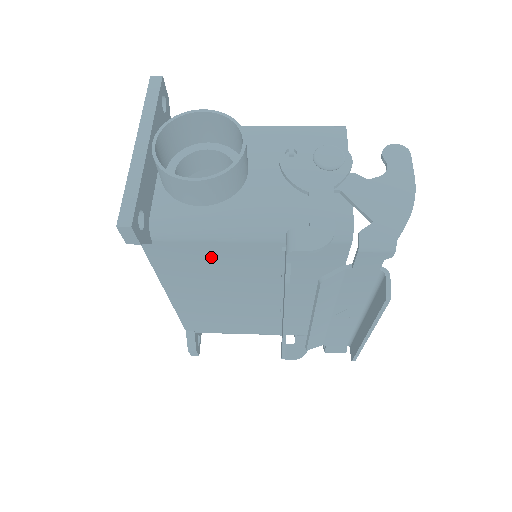
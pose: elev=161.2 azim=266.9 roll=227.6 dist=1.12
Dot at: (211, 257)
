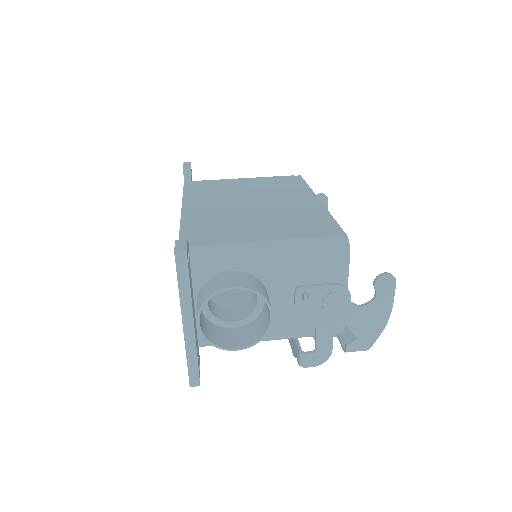
Dot at: occluded
